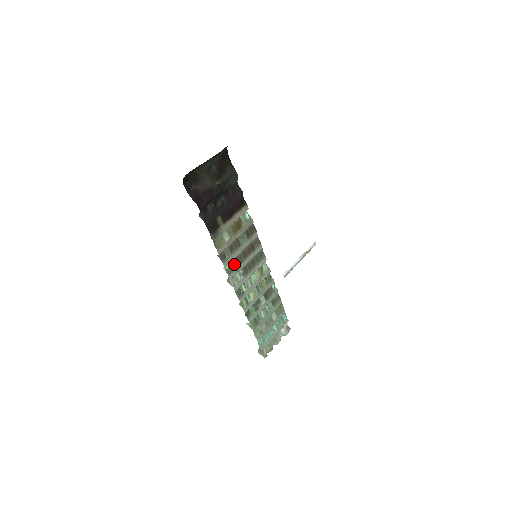
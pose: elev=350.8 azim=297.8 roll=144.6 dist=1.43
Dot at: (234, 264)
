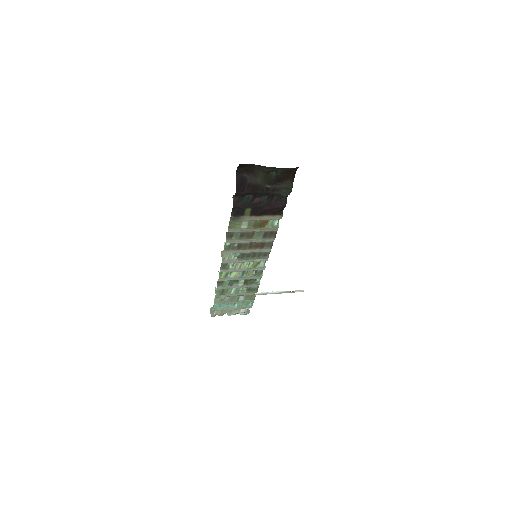
Dot at: (236, 246)
